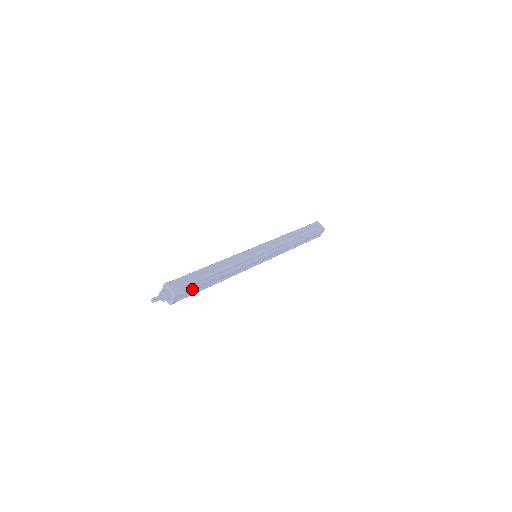
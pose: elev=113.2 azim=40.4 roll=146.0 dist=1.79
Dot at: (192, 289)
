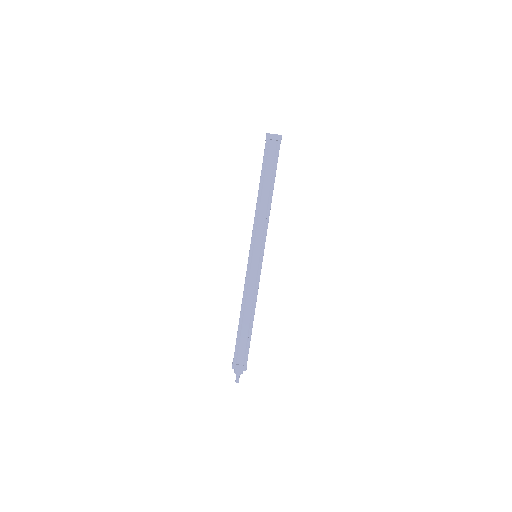
Dot at: occluded
